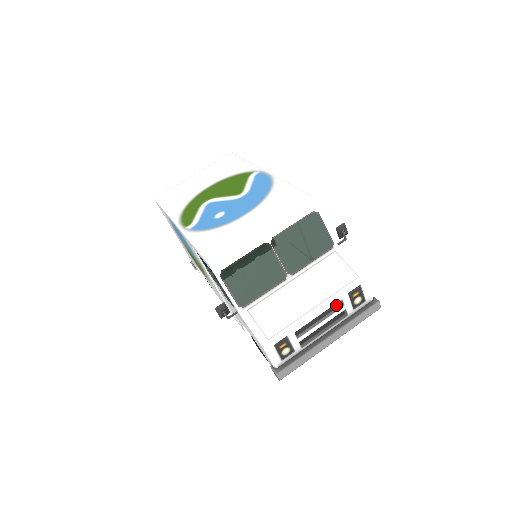
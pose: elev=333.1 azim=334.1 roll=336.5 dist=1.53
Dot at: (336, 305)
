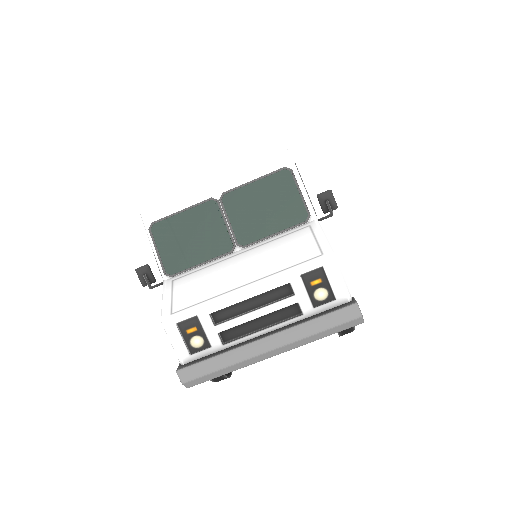
Dot at: (283, 292)
